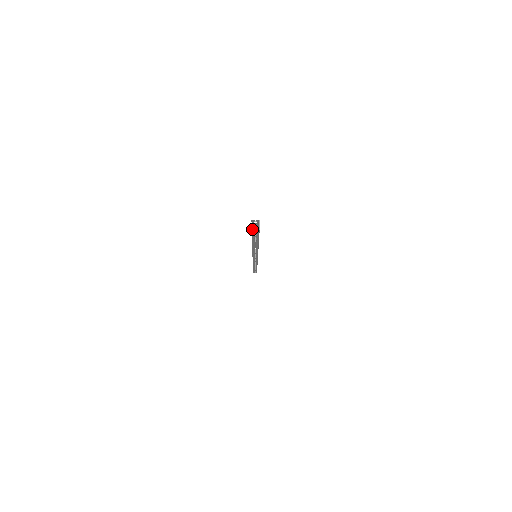
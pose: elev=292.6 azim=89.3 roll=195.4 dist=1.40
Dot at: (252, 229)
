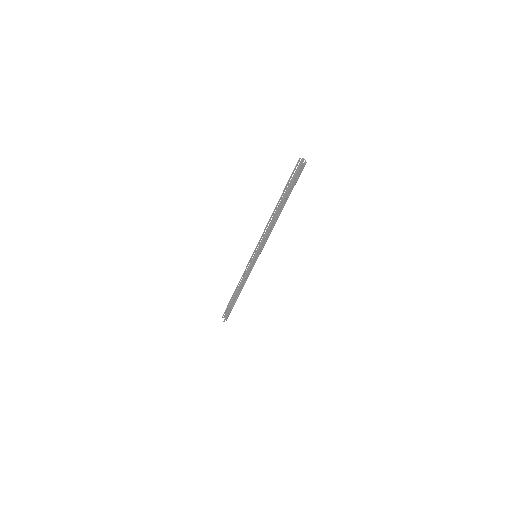
Dot at: (288, 181)
